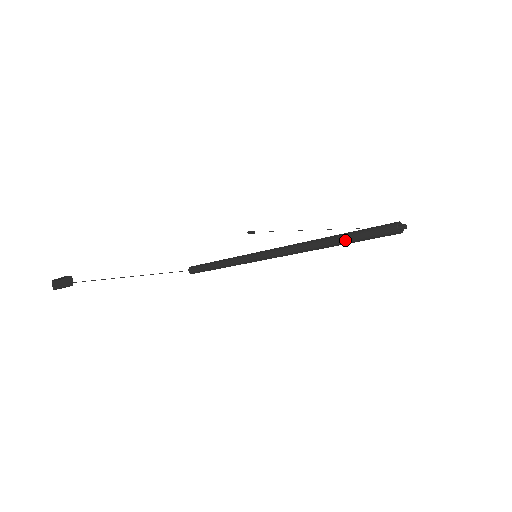
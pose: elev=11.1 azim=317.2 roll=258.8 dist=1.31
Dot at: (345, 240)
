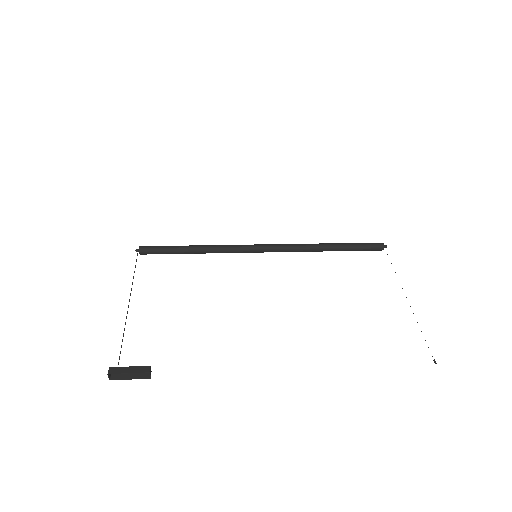
Dot at: occluded
